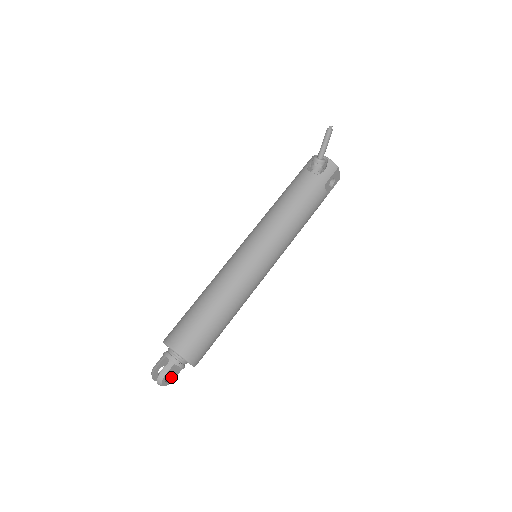
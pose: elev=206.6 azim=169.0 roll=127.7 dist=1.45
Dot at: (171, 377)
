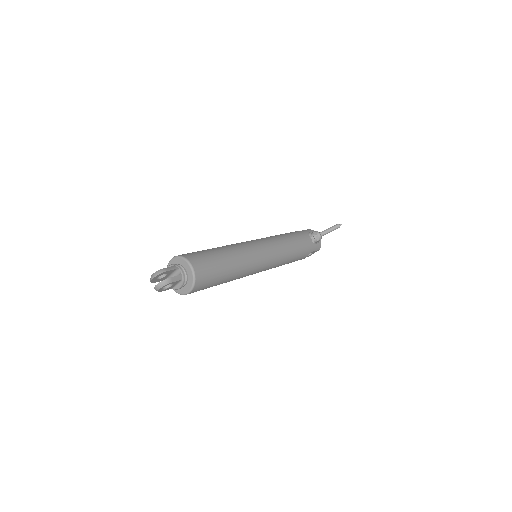
Dot at: (164, 287)
